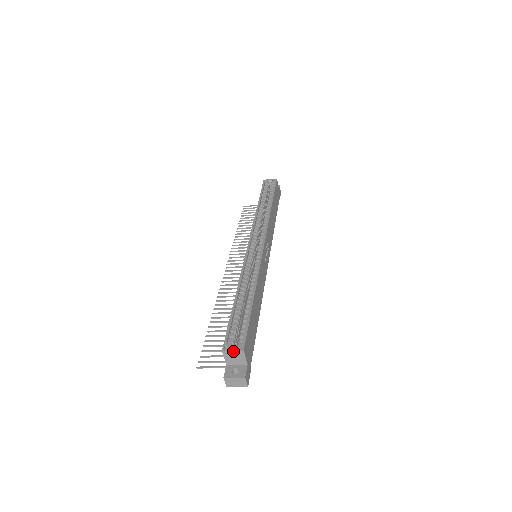
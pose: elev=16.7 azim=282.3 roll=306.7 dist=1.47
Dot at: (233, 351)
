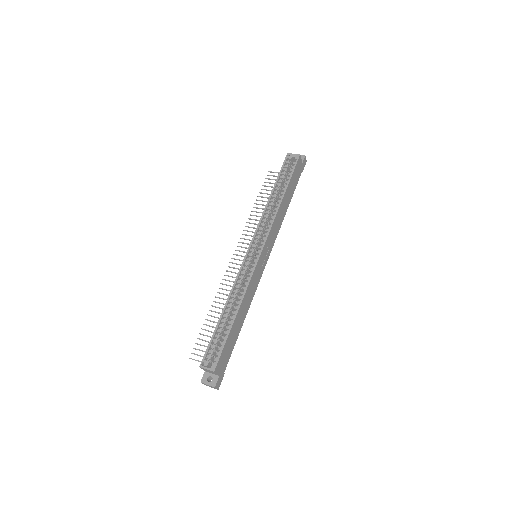
Dot at: (207, 369)
